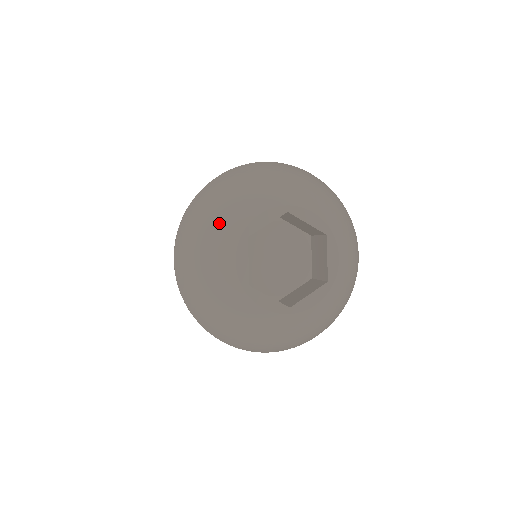
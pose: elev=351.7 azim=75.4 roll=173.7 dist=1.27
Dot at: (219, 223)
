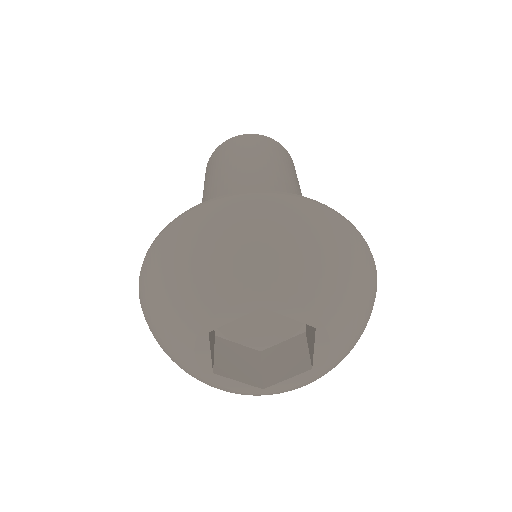
Dot at: (175, 306)
